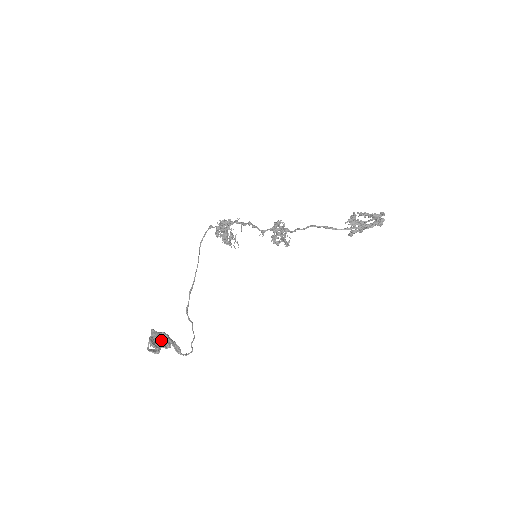
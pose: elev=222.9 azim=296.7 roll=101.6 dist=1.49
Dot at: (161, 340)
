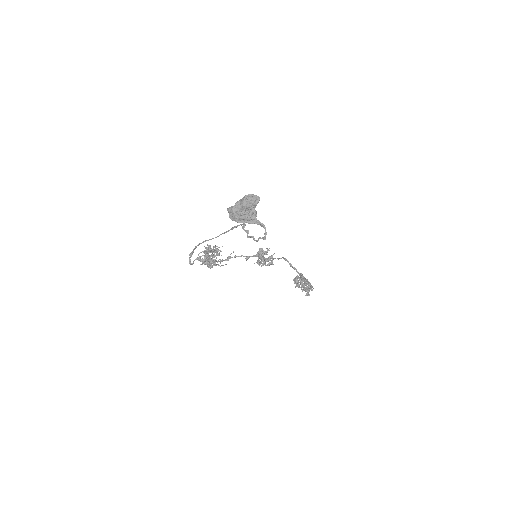
Dot at: occluded
